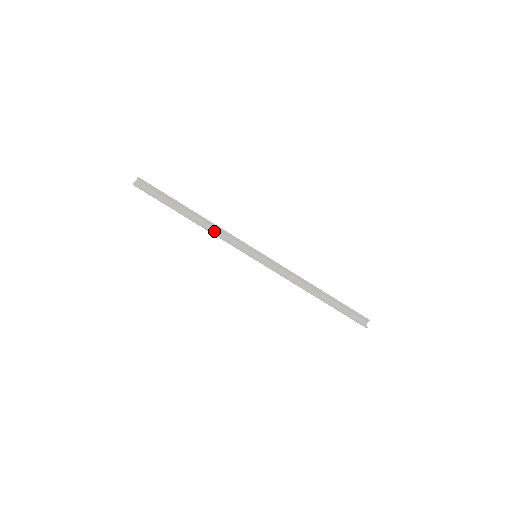
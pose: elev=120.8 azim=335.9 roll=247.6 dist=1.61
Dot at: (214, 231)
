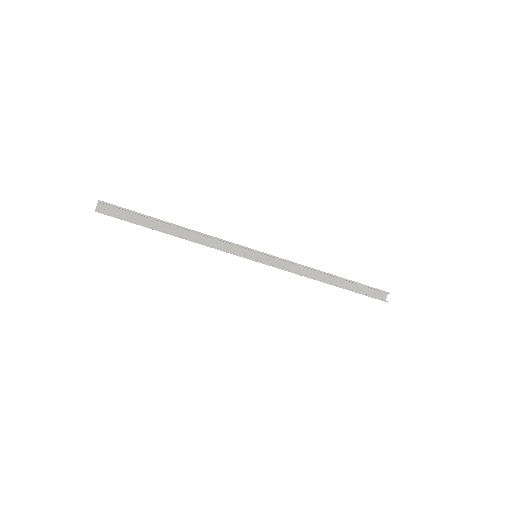
Dot at: (203, 240)
